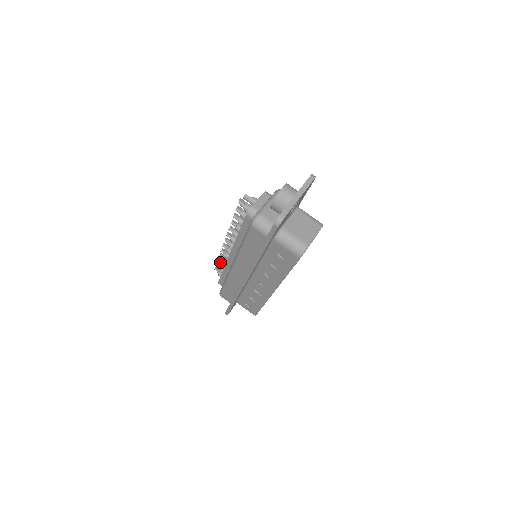
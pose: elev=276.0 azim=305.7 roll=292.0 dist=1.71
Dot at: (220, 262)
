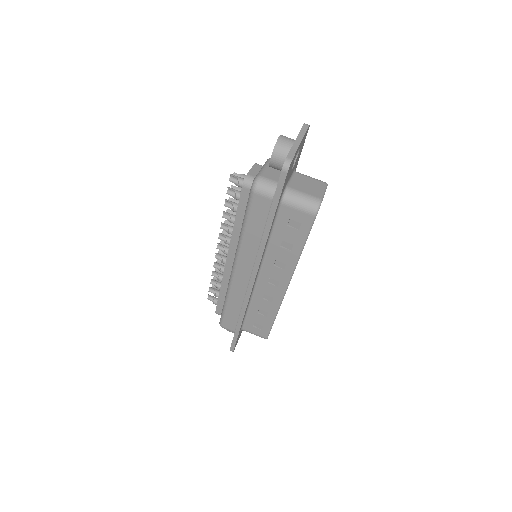
Dot at: (214, 284)
